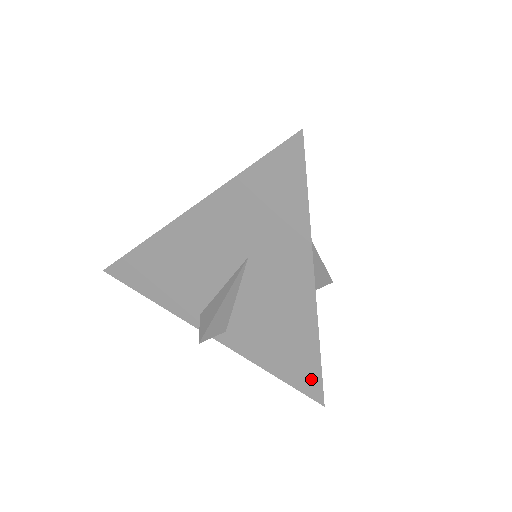
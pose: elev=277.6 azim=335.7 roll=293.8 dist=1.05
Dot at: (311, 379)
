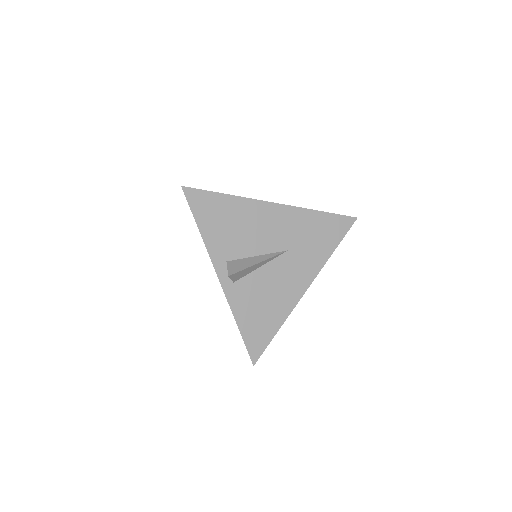
Dot at: (261, 343)
